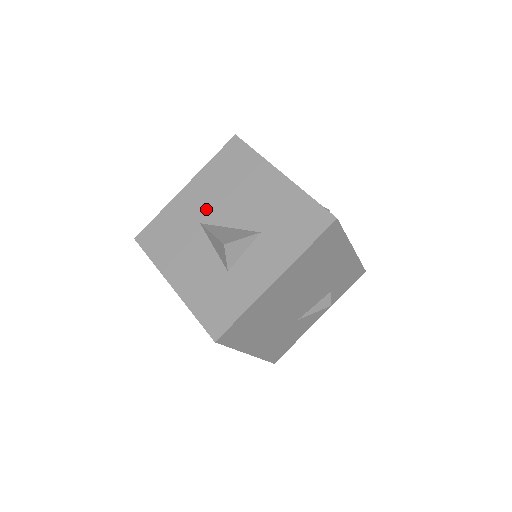
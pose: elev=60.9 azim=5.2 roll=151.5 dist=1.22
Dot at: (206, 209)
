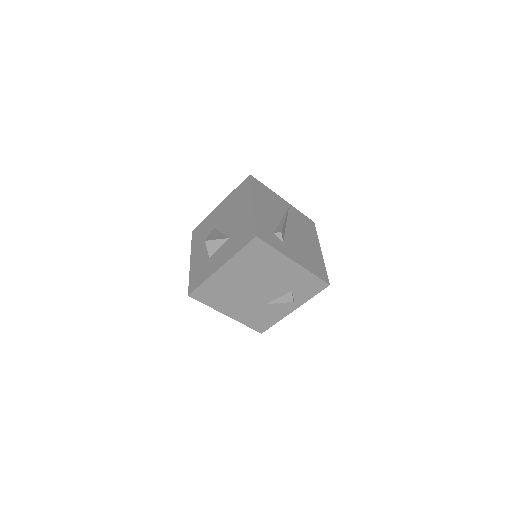
Dot at: (220, 219)
